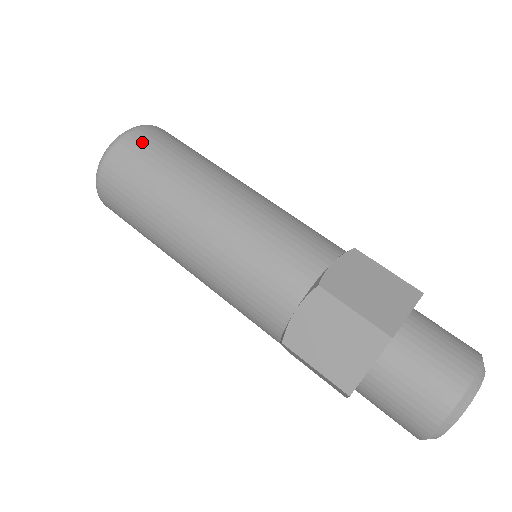
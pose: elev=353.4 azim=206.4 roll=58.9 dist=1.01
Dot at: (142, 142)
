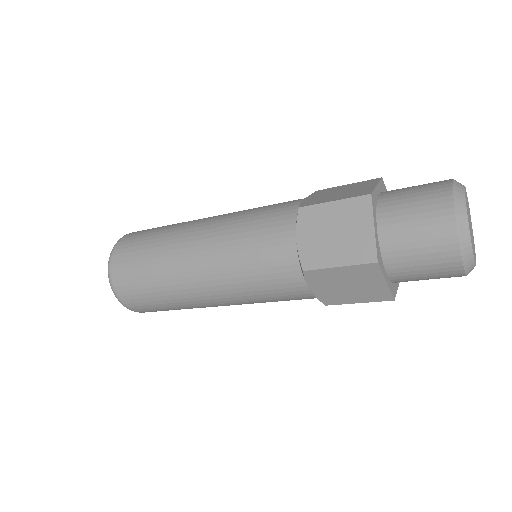
Dot at: (133, 236)
